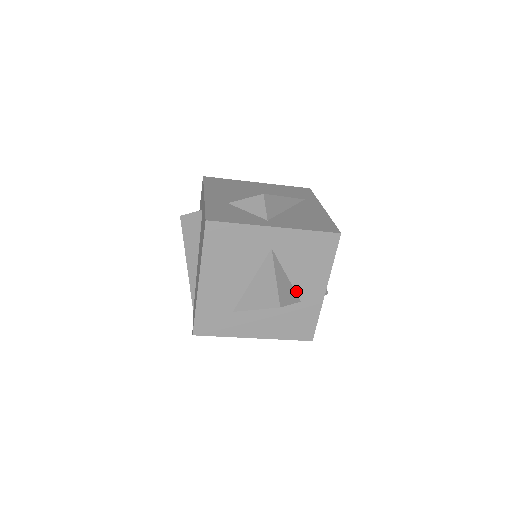
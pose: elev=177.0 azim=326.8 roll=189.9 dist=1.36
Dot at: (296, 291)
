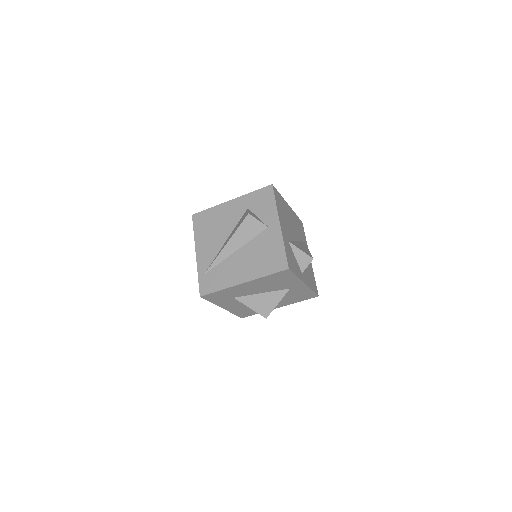
Dot at: occluded
